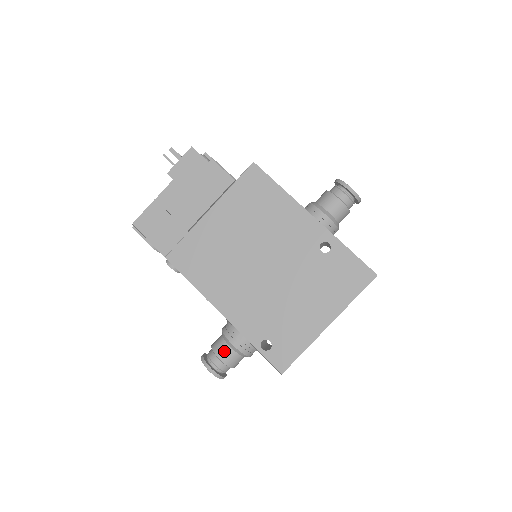
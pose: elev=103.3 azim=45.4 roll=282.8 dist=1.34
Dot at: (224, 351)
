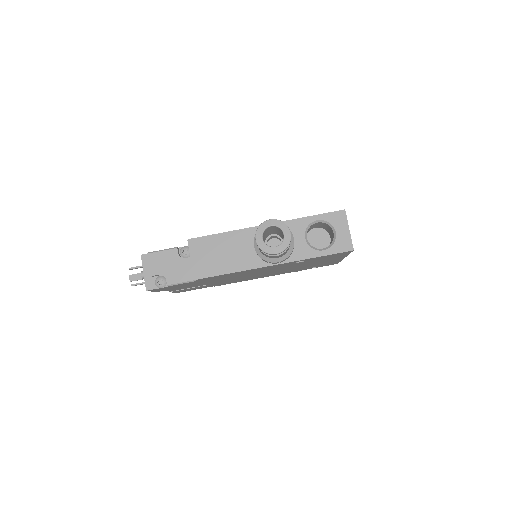
Dot at: occluded
